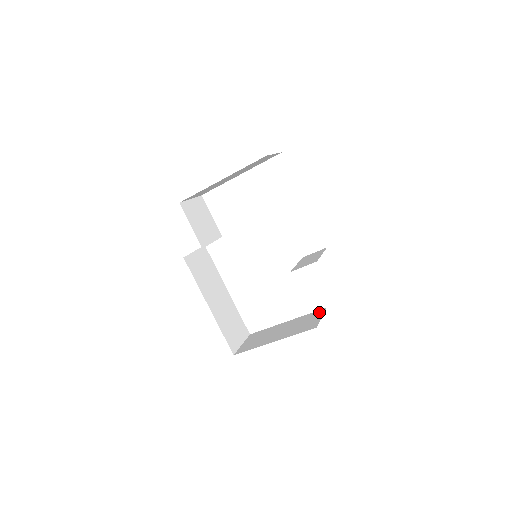
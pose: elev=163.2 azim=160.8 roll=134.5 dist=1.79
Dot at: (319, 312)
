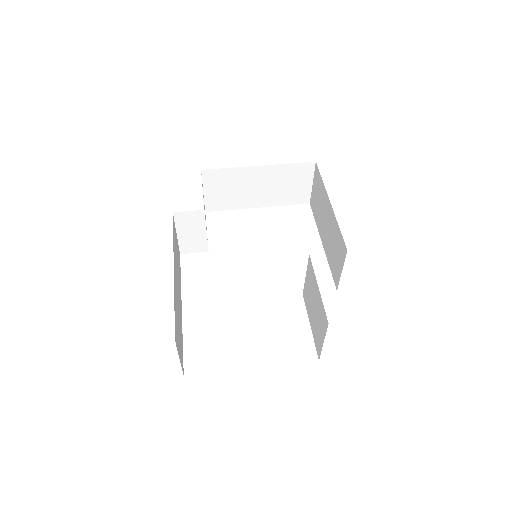
Dot at: occluded
